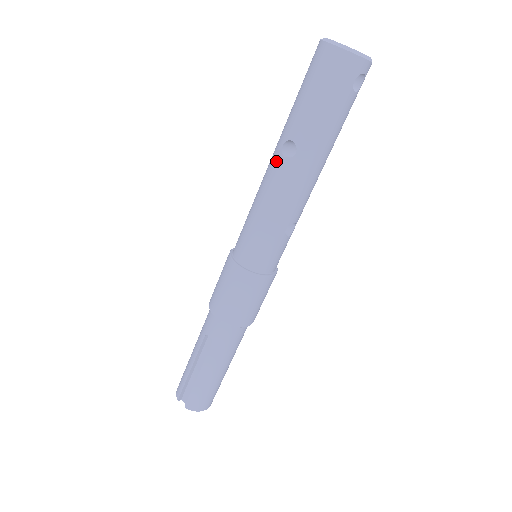
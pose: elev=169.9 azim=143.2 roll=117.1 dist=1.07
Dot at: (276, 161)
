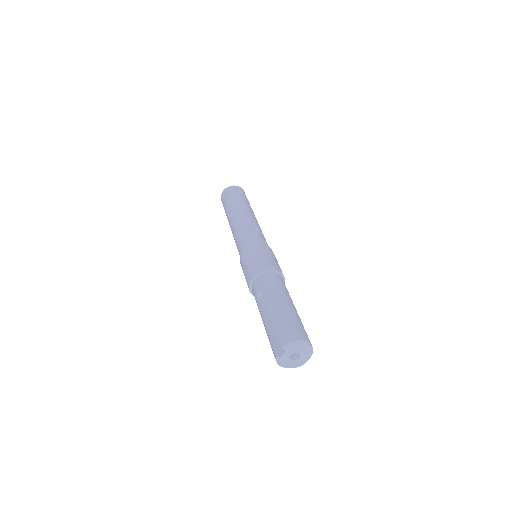
Dot at: (230, 223)
